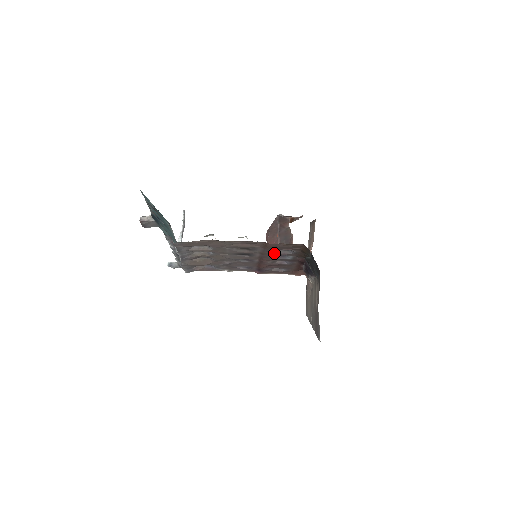
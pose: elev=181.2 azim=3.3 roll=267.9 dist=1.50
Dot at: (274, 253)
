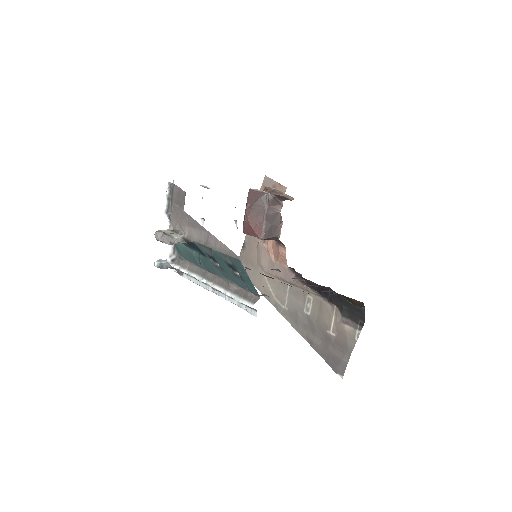
Dot at: occluded
